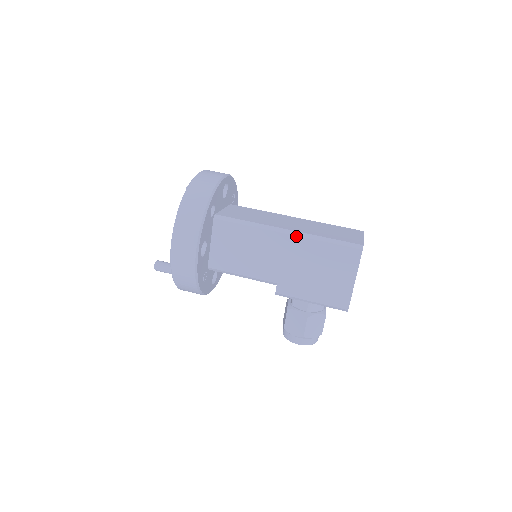
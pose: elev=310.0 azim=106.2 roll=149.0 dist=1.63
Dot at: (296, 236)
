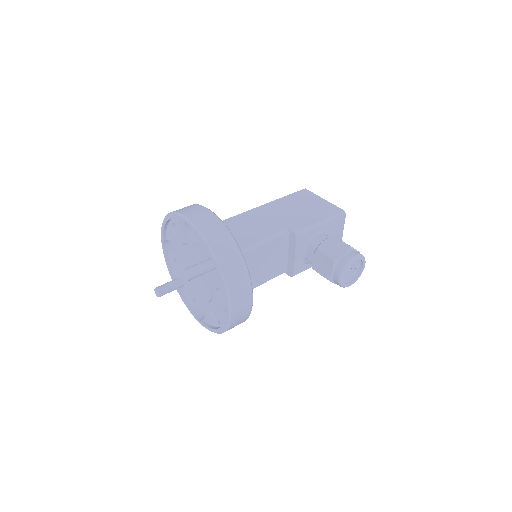
Dot at: (264, 205)
